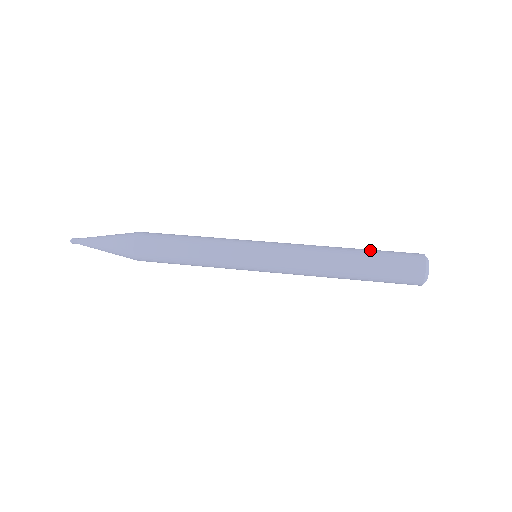
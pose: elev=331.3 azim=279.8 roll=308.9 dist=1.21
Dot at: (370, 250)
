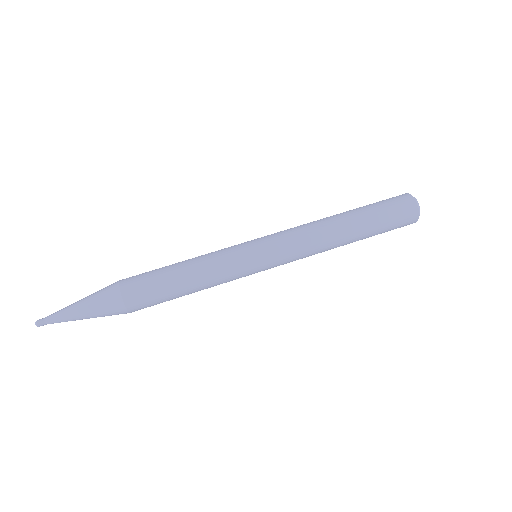
Dot at: (371, 226)
